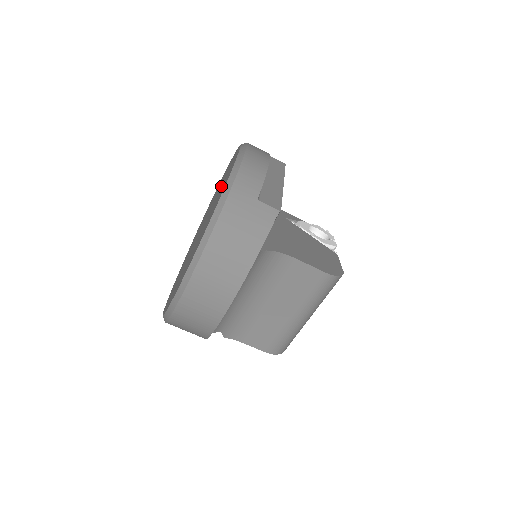
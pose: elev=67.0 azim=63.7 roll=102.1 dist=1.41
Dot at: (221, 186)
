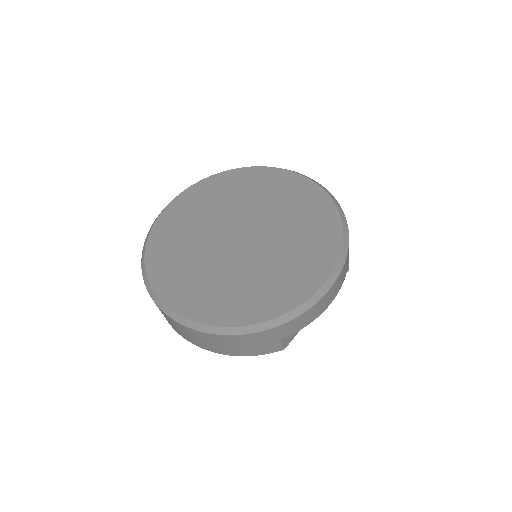
Dot at: (290, 252)
